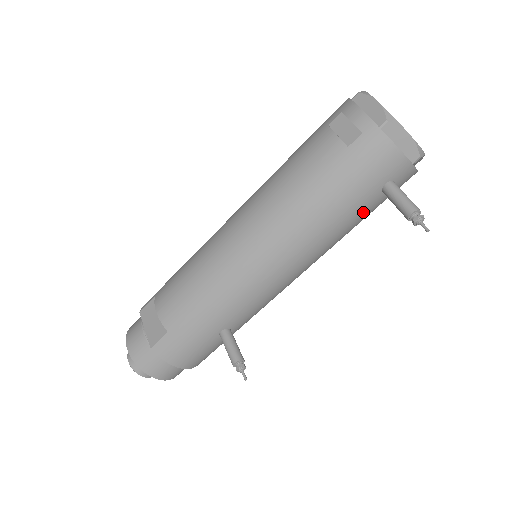
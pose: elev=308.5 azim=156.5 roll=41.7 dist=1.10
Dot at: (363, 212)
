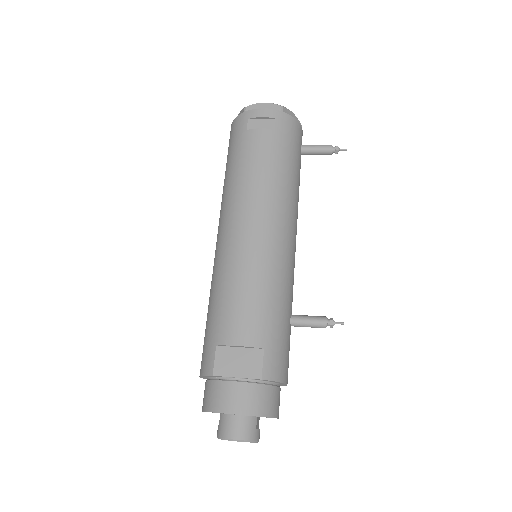
Dot at: occluded
